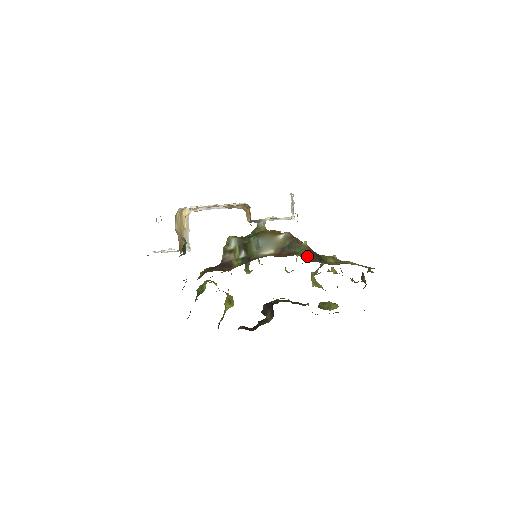
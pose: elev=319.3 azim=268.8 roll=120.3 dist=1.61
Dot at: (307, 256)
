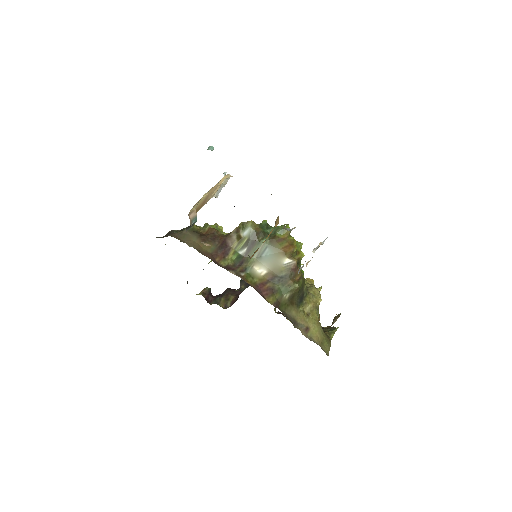
Dot at: (286, 299)
